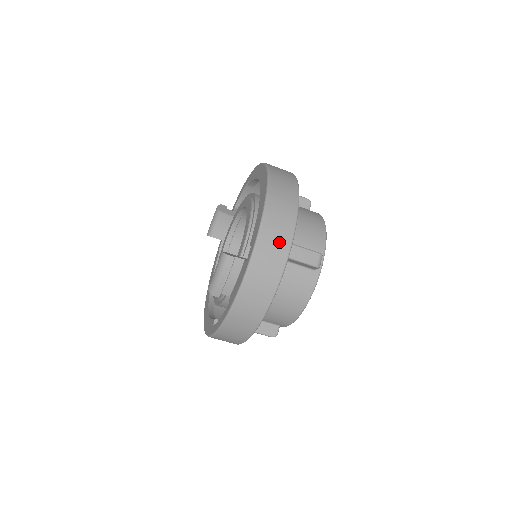
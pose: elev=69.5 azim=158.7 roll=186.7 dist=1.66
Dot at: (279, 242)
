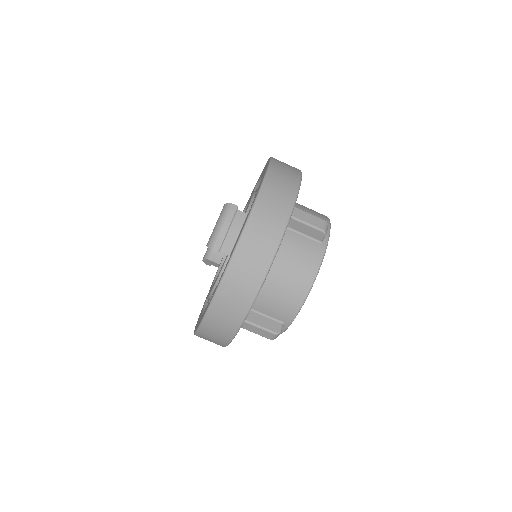
Dot at: (284, 191)
